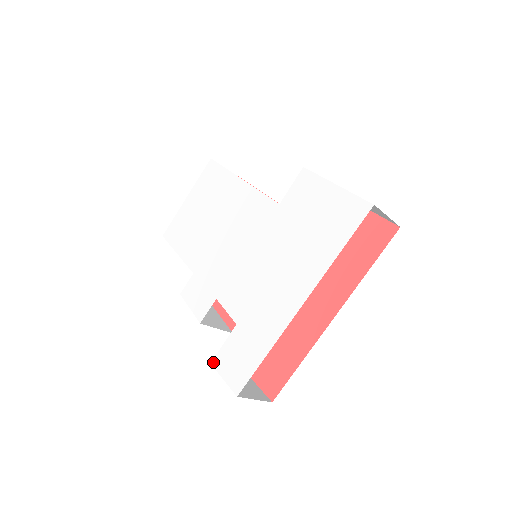
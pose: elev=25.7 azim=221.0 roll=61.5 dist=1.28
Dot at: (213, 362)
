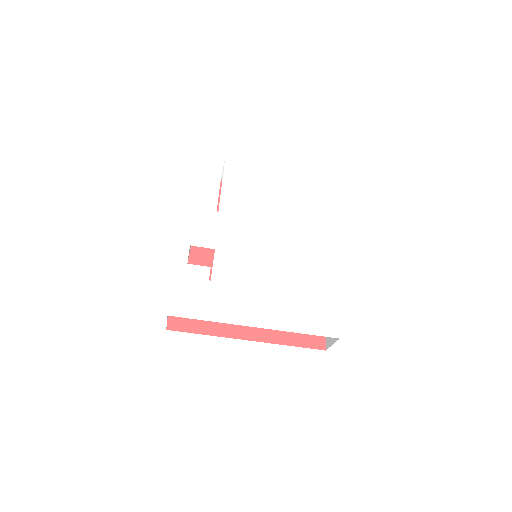
Dot at: (174, 278)
